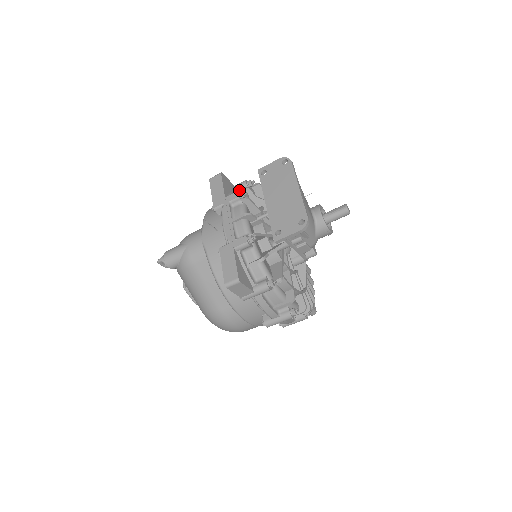
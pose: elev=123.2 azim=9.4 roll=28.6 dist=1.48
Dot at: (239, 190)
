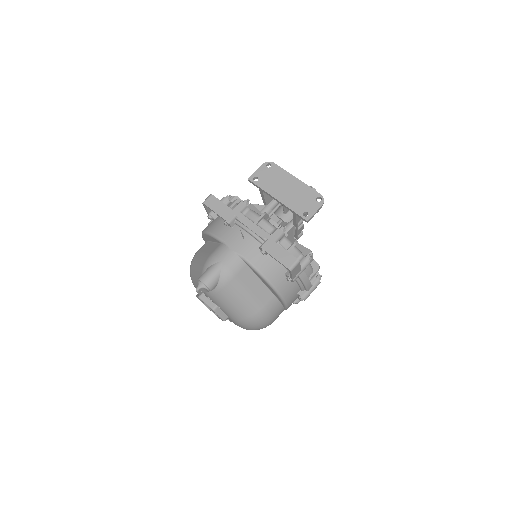
Dot at: (232, 203)
